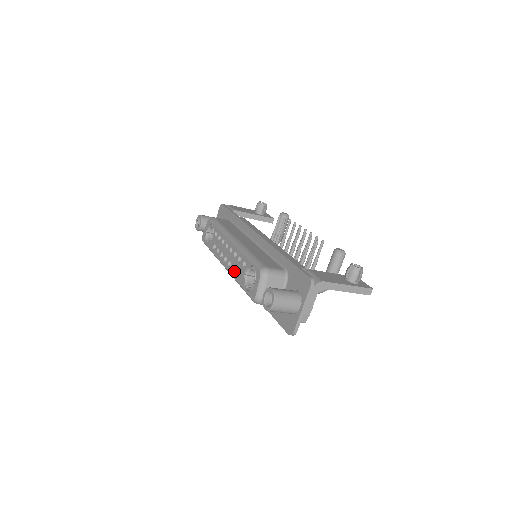
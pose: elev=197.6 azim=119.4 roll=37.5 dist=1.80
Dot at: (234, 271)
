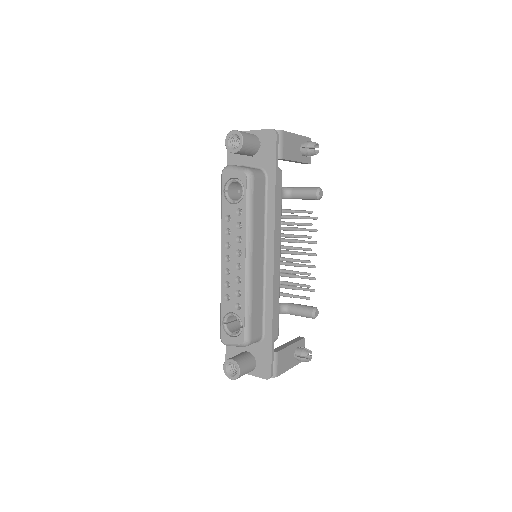
Dot at: (226, 288)
